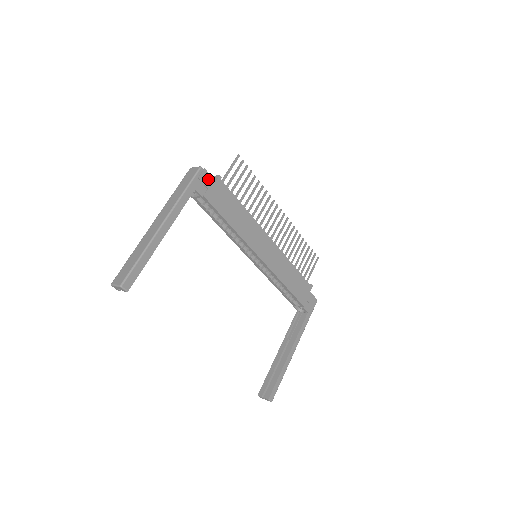
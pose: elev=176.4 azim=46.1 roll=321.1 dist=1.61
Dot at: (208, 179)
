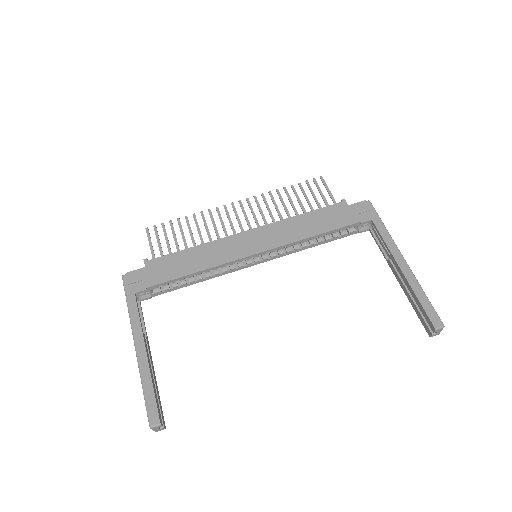
Dot at: (137, 274)
